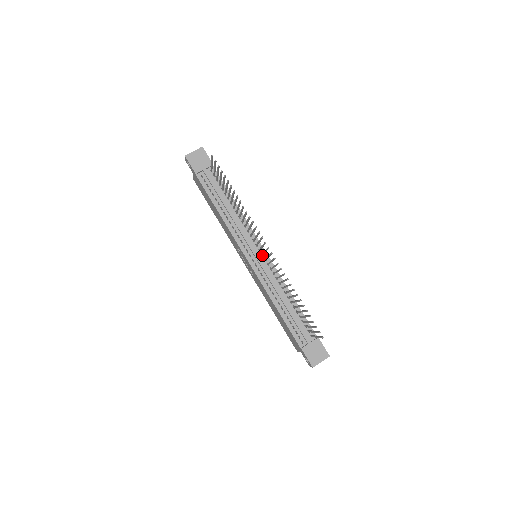
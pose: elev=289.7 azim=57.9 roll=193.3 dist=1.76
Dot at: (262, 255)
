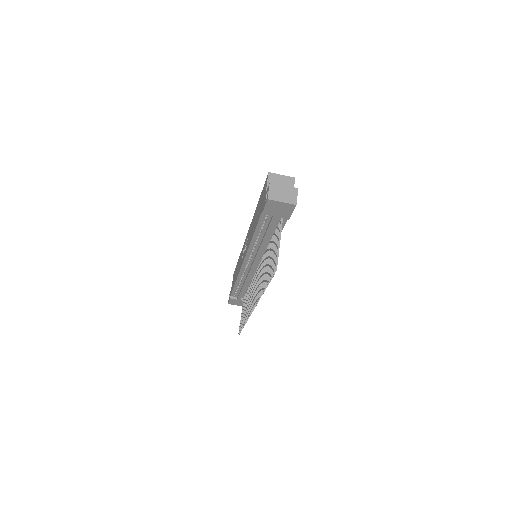
Dot at: occluded
